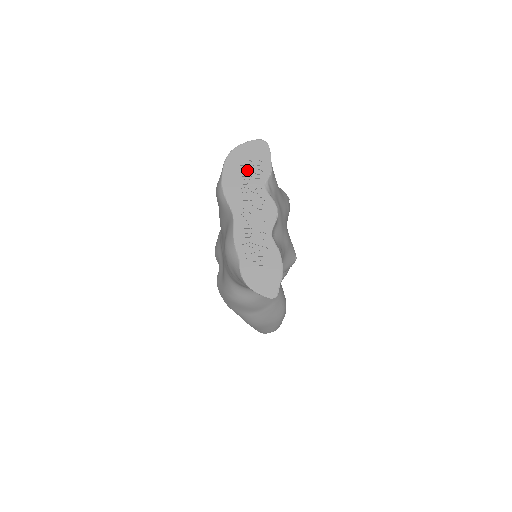
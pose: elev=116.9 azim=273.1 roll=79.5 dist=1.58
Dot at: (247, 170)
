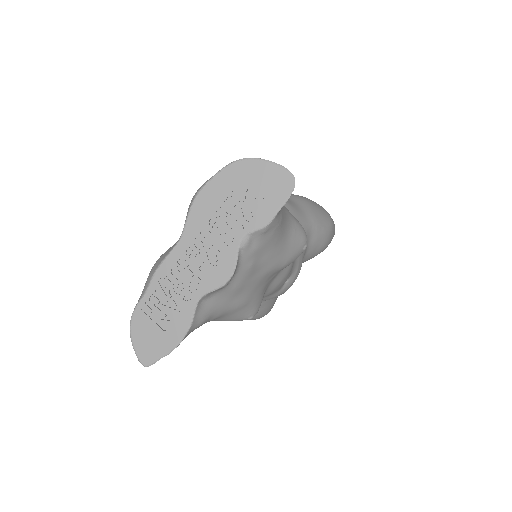
Dot at: (241, 199)
